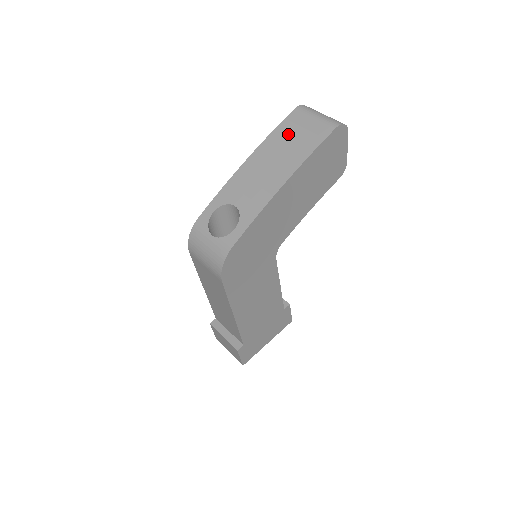
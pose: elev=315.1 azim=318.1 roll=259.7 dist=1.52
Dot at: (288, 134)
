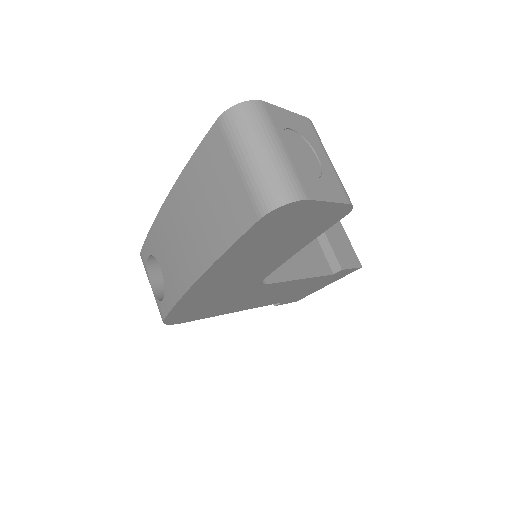
Dot at: (203, 184)
